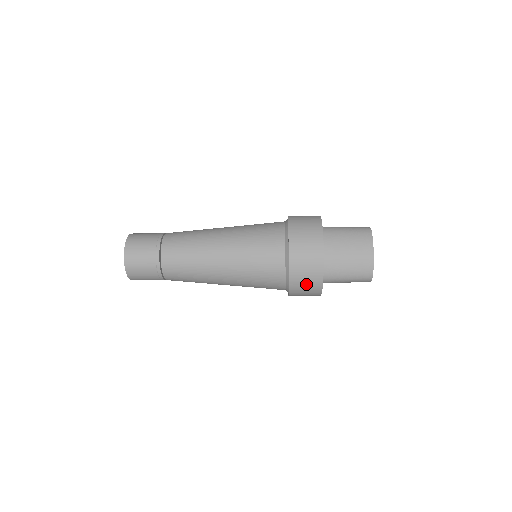
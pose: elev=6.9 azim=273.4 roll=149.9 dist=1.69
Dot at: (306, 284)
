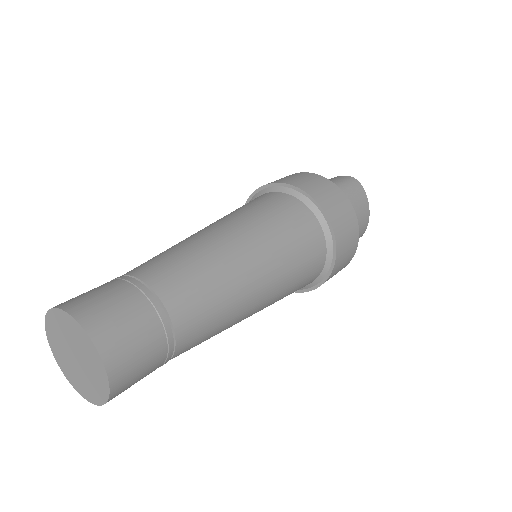
Dot at: occluded
